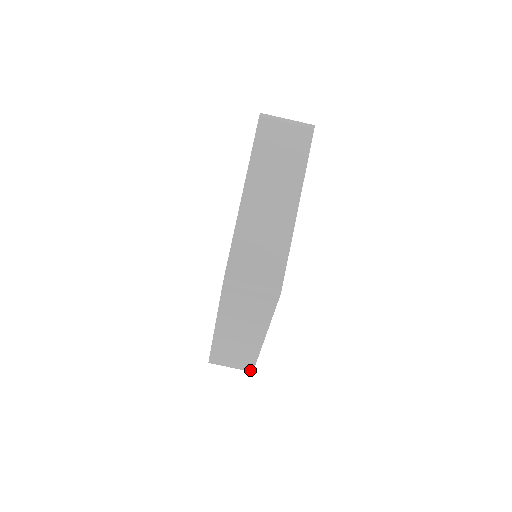
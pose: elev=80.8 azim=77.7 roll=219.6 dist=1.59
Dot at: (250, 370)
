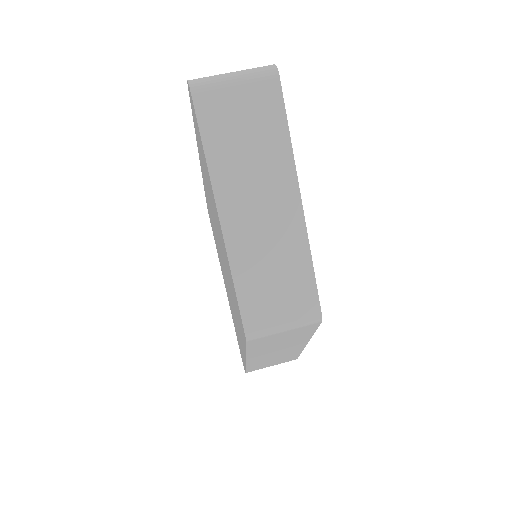
Dot at: occluded
